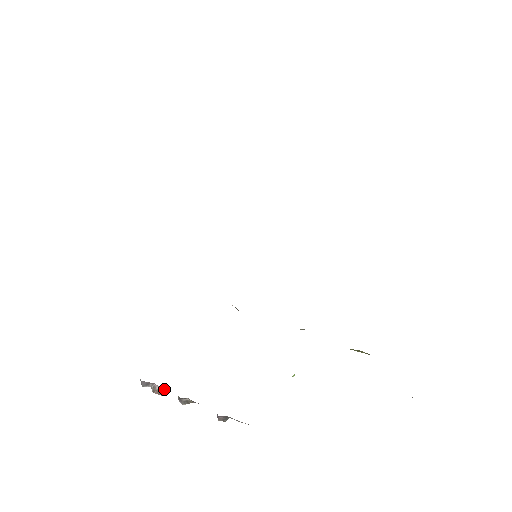
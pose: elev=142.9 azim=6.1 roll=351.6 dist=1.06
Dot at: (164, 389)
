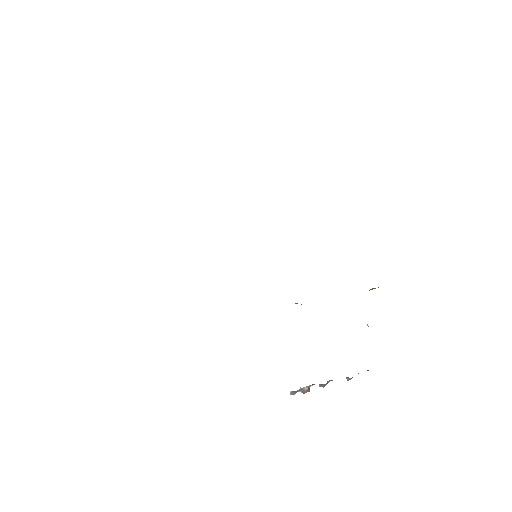
Dot at: (309, 386)
